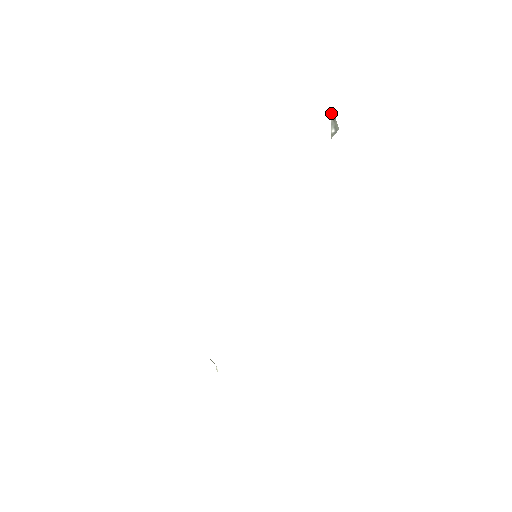
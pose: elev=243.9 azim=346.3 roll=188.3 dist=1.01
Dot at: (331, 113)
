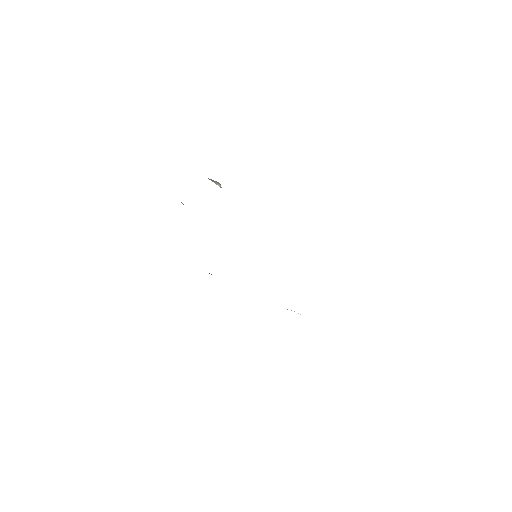
Dot at: occluded
